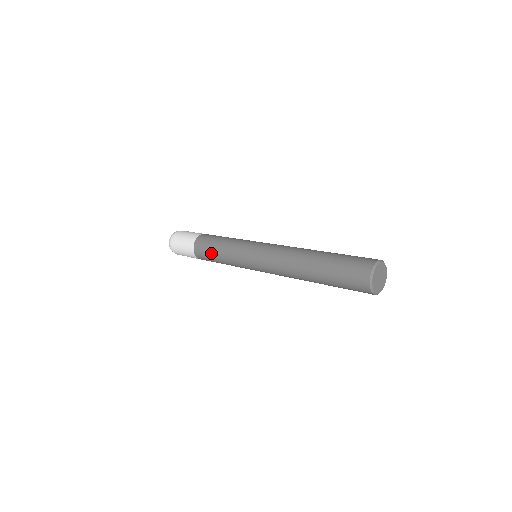
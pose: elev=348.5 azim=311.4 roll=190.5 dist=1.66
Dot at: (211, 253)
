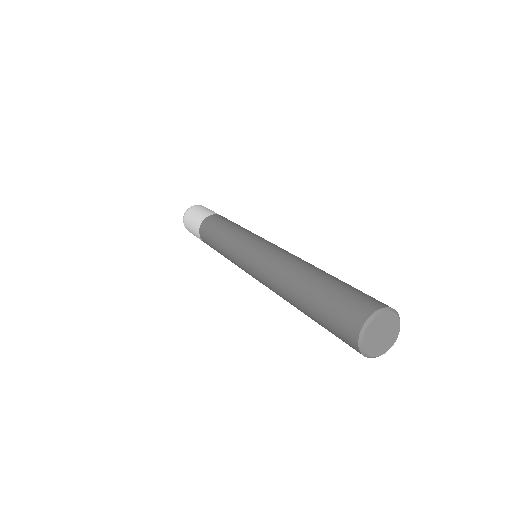
Dot at: (212, 242)
